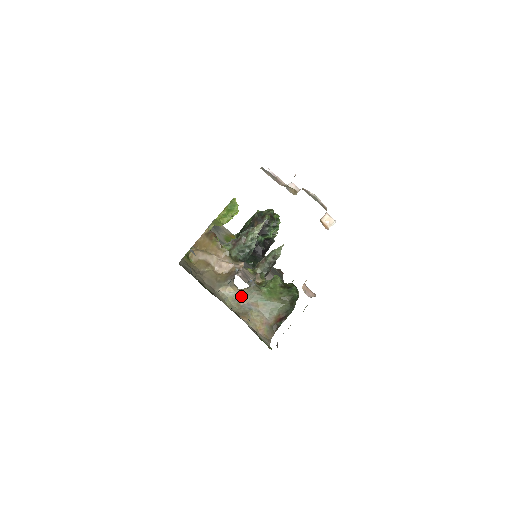
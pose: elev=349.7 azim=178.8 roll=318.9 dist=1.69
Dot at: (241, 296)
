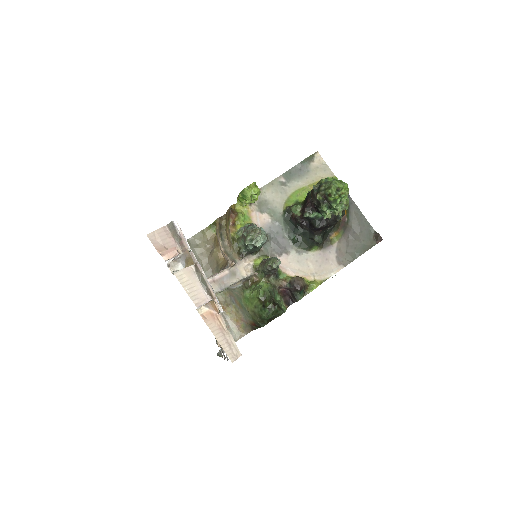
Dot at: (228, 289)
